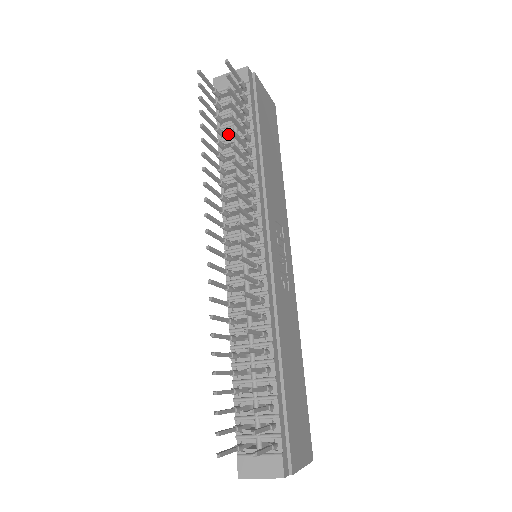
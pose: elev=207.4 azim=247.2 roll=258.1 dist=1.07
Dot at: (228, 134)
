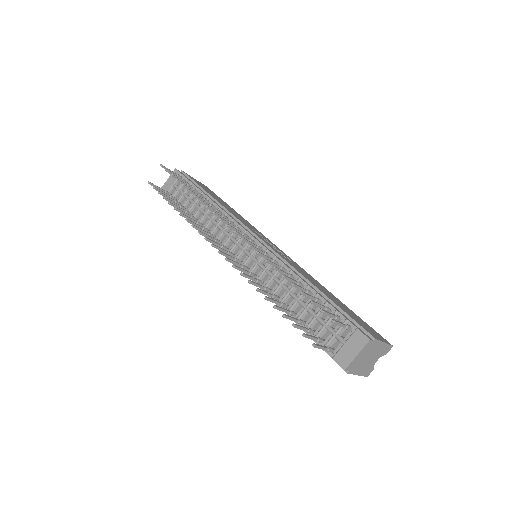
Dot at: (189, 207)
